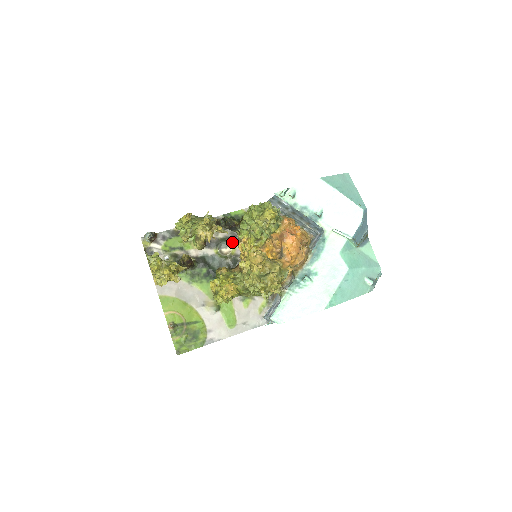
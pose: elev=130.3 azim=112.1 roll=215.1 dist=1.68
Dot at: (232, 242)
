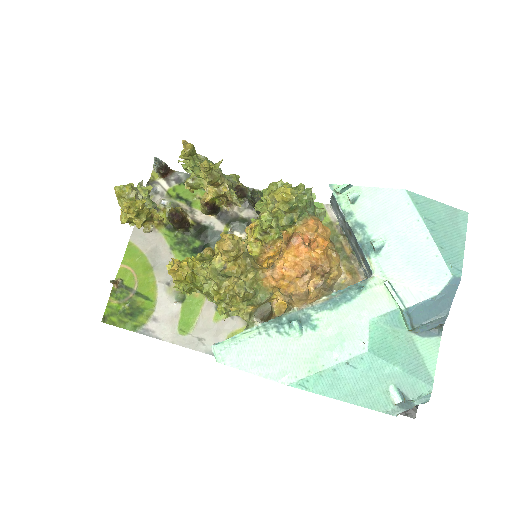
Dot at: occluded
